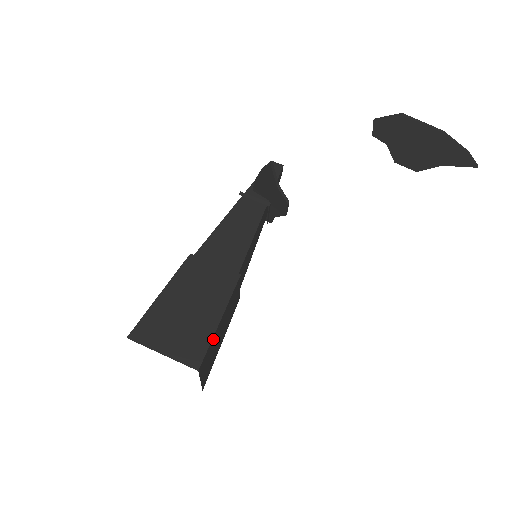
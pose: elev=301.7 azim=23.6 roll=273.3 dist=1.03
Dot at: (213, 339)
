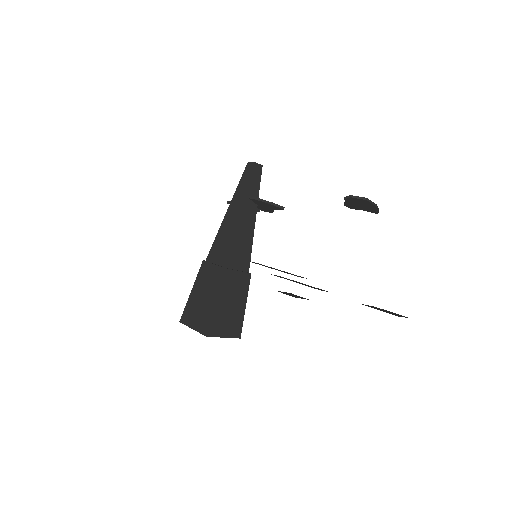
Dot at: (241, 317)
